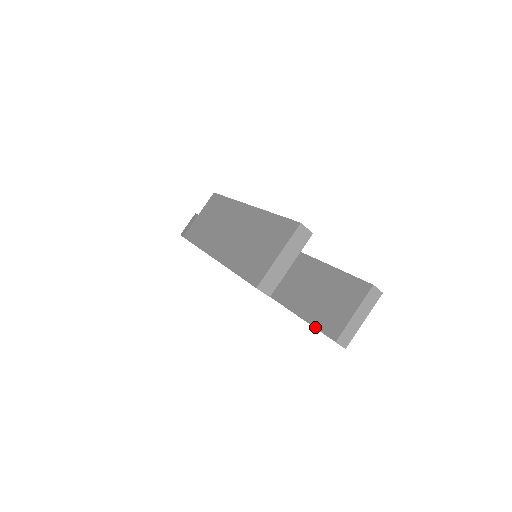
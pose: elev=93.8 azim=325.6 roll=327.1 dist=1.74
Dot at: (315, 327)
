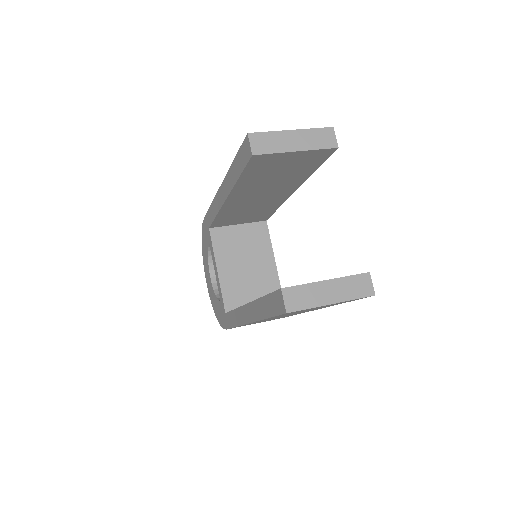
Dot at: (267, 294)
